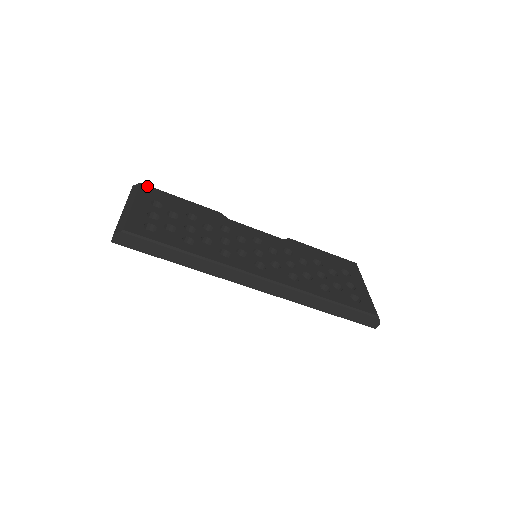
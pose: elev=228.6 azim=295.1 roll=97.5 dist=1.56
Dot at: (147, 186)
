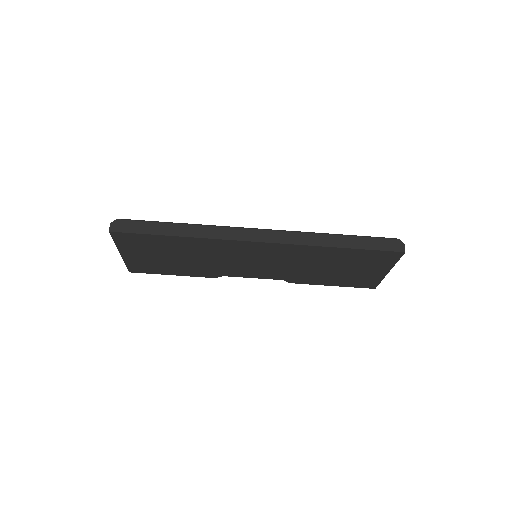
Dot at: occluded
